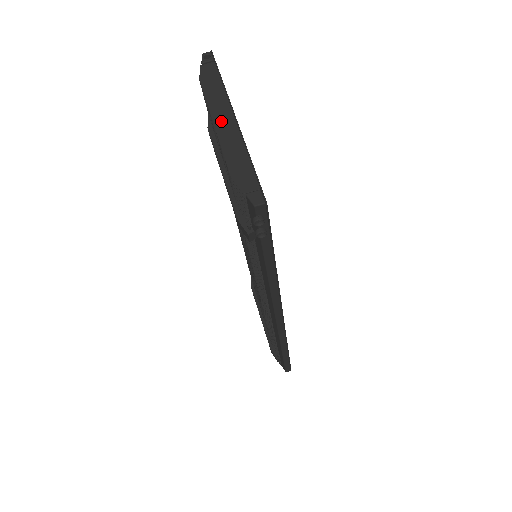
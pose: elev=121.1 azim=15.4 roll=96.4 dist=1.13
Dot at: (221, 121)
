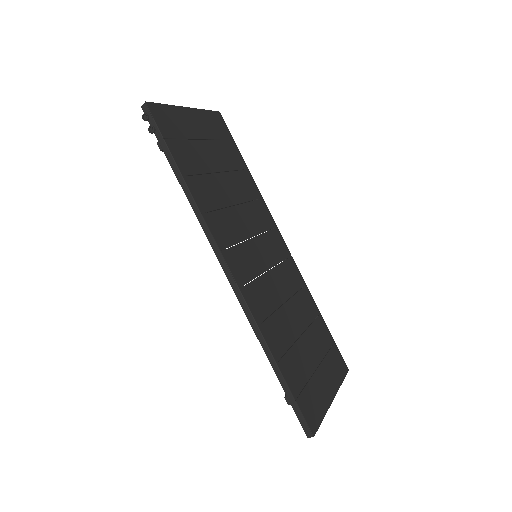
Dot at: occluded
